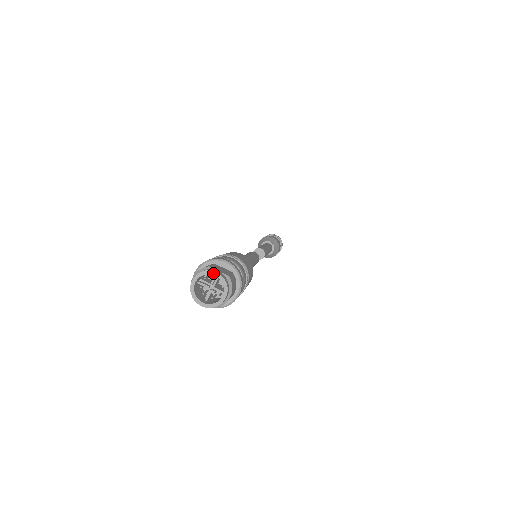
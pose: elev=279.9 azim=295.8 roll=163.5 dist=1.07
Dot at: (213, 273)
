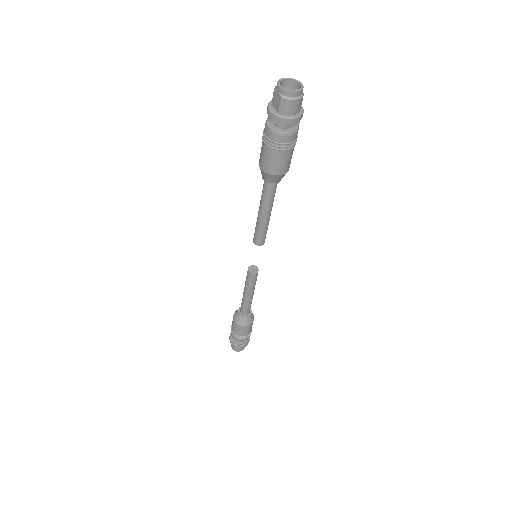
Dot at: (299, 82)
